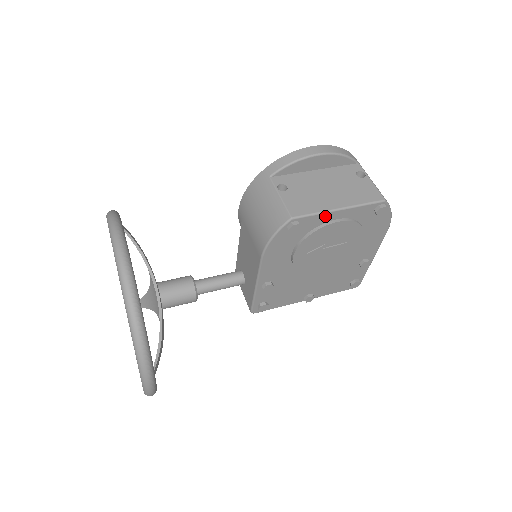
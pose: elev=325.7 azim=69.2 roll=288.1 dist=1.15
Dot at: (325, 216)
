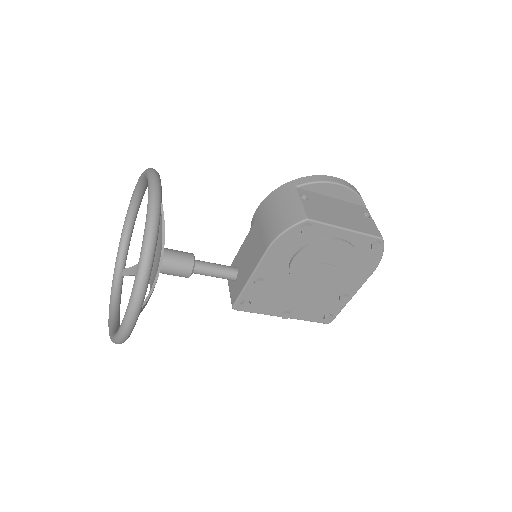
Dot at: (333, 230)
